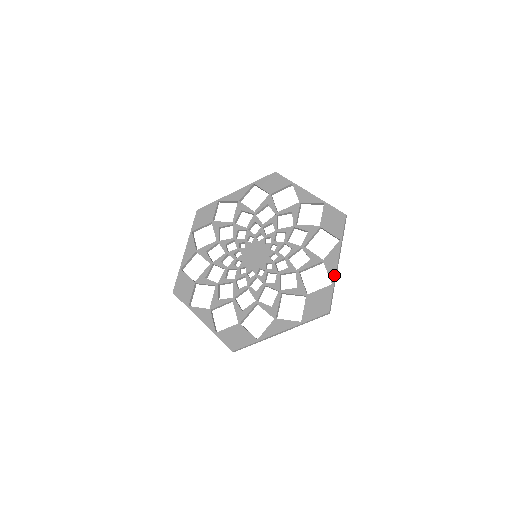
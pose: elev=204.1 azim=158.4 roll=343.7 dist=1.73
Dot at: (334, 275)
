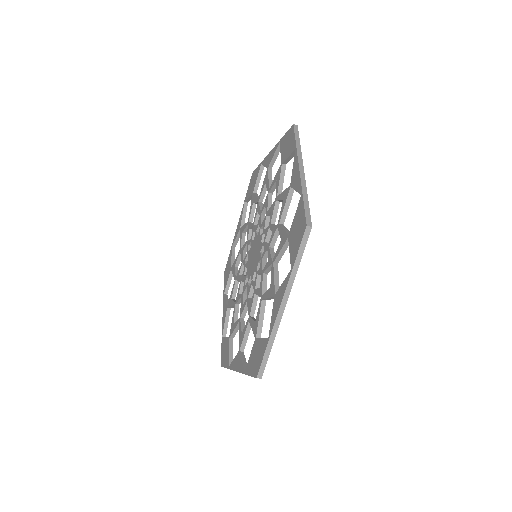
Dot at: (272, 325)
